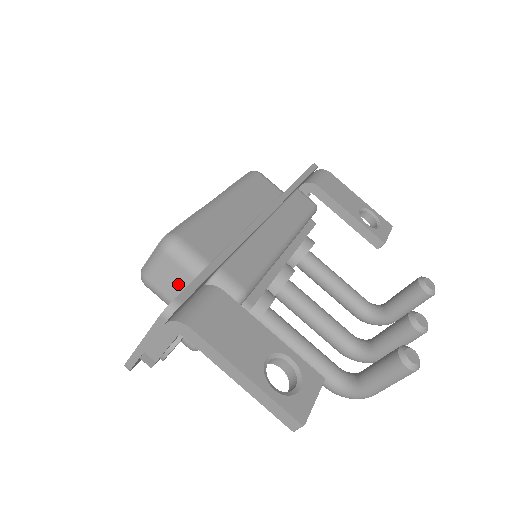
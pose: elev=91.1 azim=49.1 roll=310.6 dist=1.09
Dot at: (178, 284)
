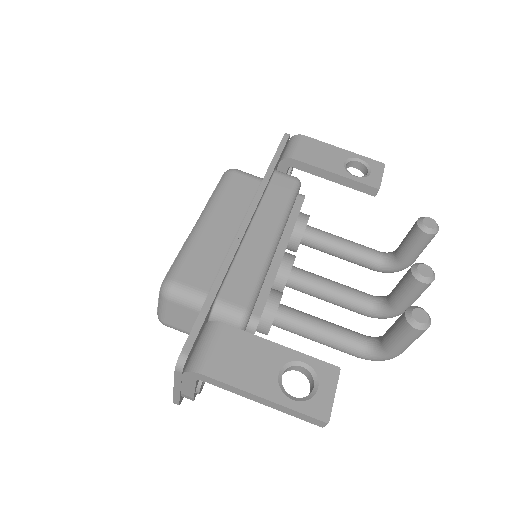
Dot at: (190, 320)
